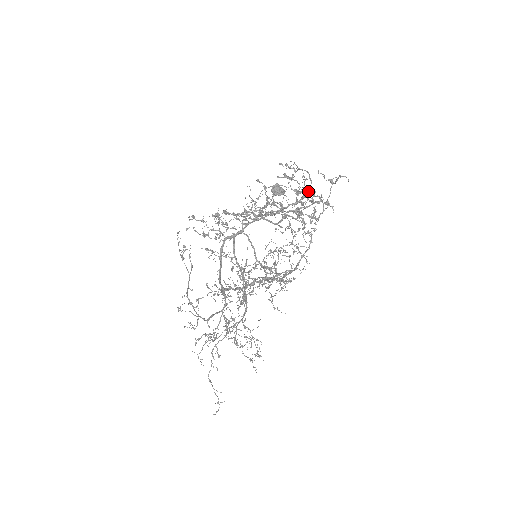
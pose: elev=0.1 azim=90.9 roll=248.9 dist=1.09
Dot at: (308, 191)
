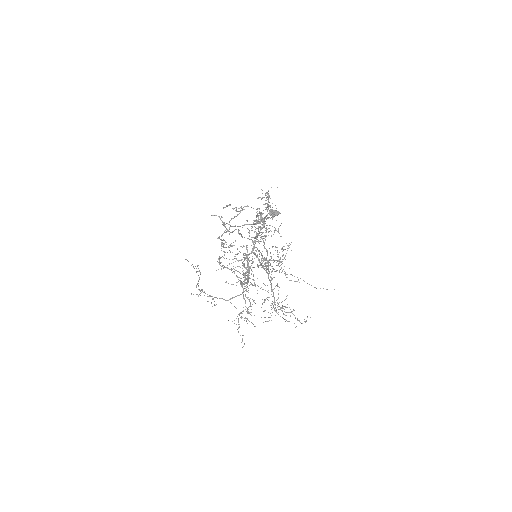
Dot at: (246, 206)
